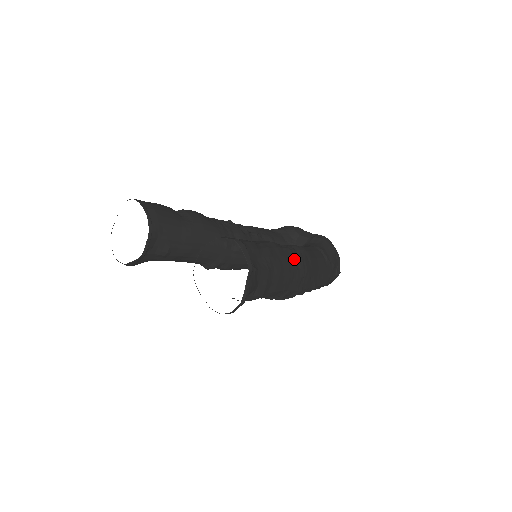
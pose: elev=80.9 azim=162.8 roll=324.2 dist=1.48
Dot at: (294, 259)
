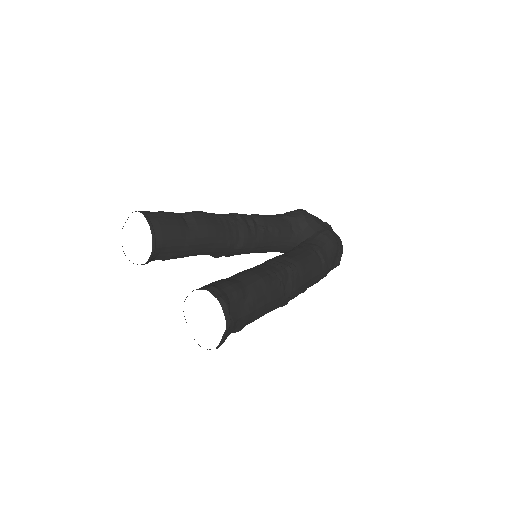
Dot at: (282, 288)
